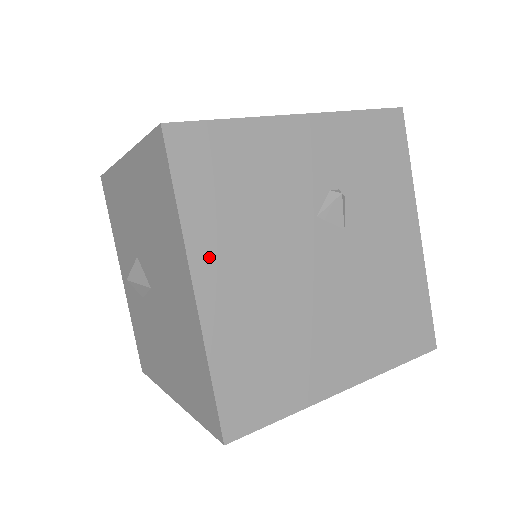
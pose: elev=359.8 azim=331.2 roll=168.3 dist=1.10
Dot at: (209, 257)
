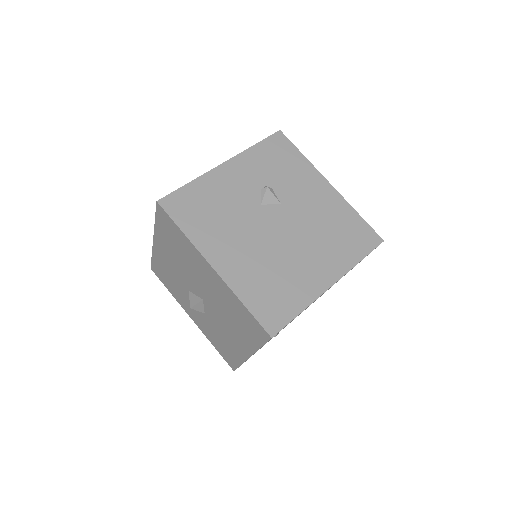
Dot at: (212, 249)
